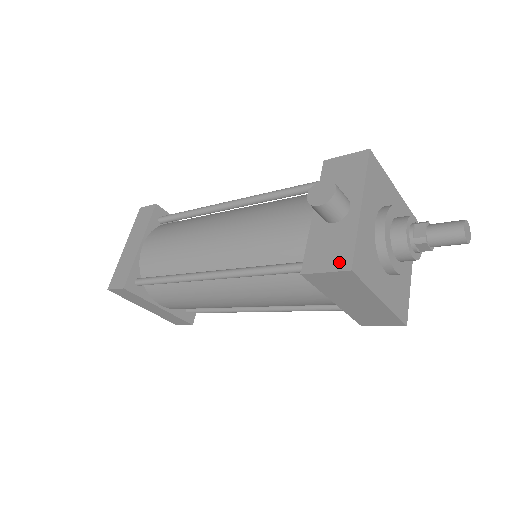
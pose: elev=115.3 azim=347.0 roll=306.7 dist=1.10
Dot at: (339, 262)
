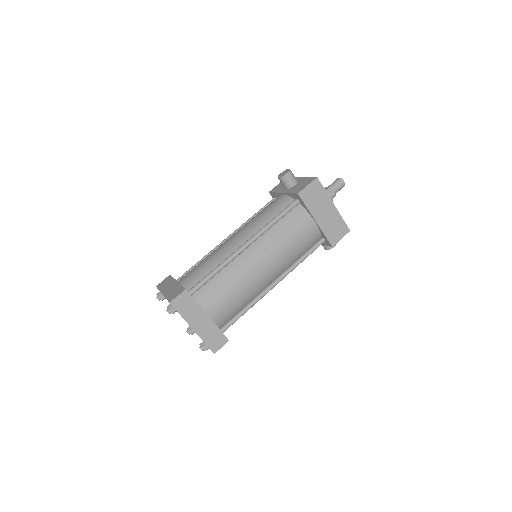
Dot at: (310, 181)
